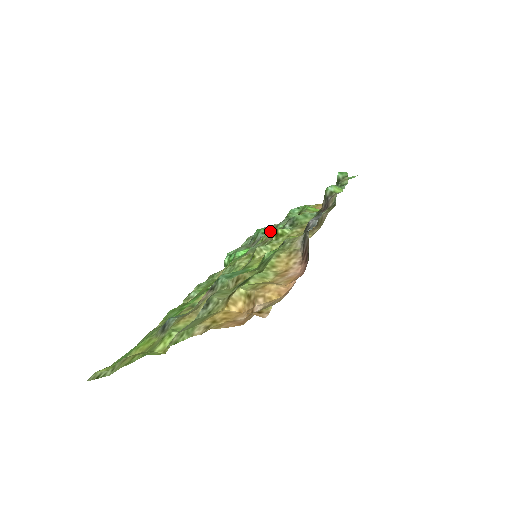
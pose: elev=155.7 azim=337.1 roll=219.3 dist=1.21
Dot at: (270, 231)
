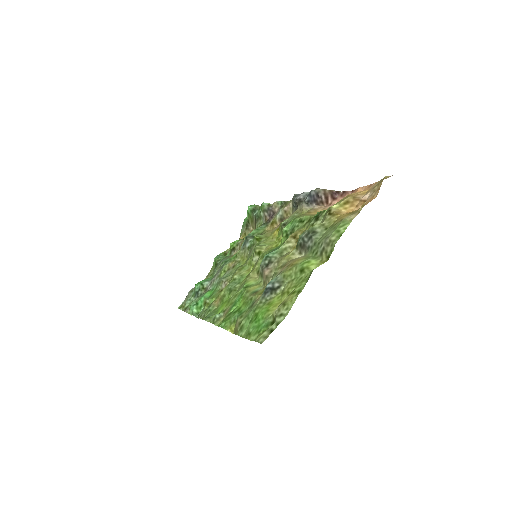
Dot at: (226, 263)
